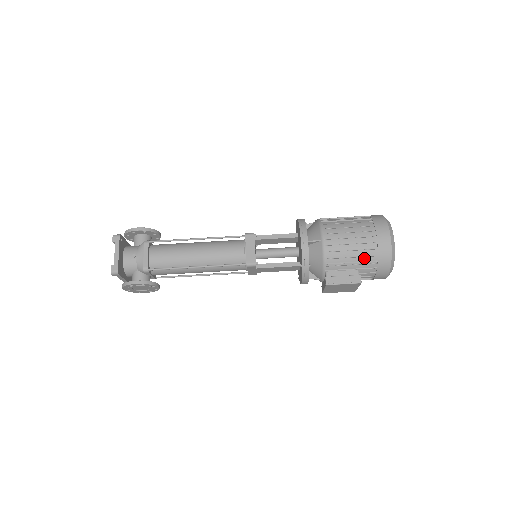
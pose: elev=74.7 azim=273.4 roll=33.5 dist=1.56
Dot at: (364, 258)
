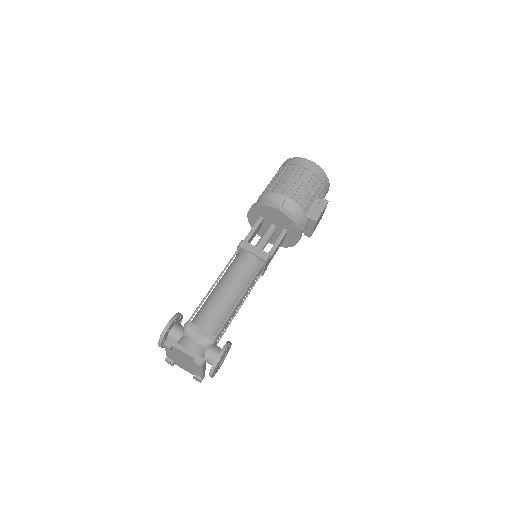
Dot at: (314, 186)
